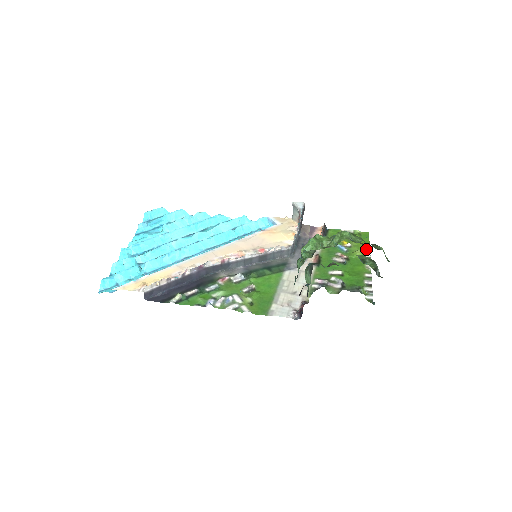
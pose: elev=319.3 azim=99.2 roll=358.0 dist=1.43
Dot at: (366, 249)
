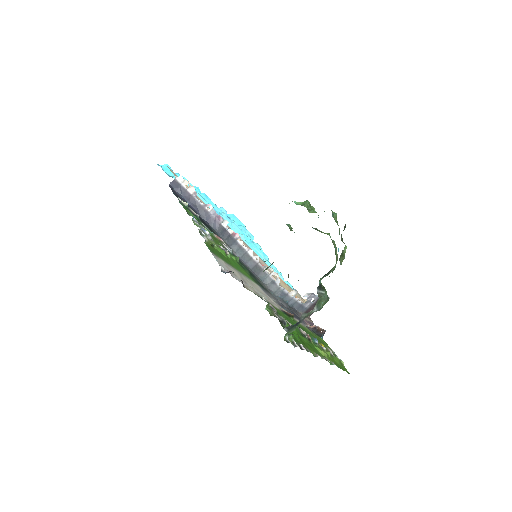
Dot at: occluded
